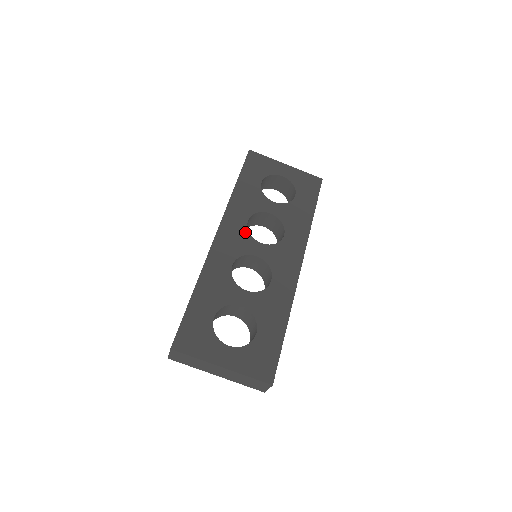
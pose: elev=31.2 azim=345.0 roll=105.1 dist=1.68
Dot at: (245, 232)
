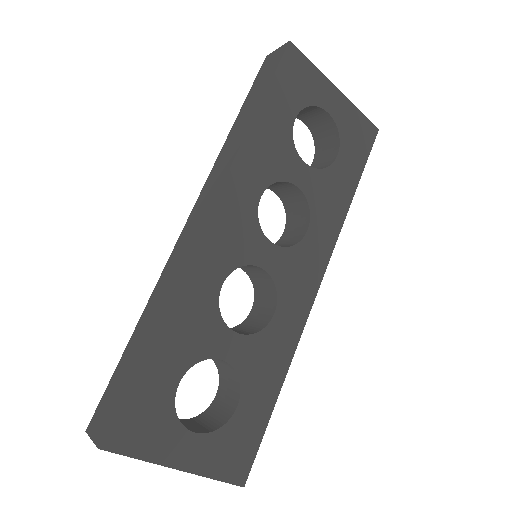
Dot at: (253, 219)
